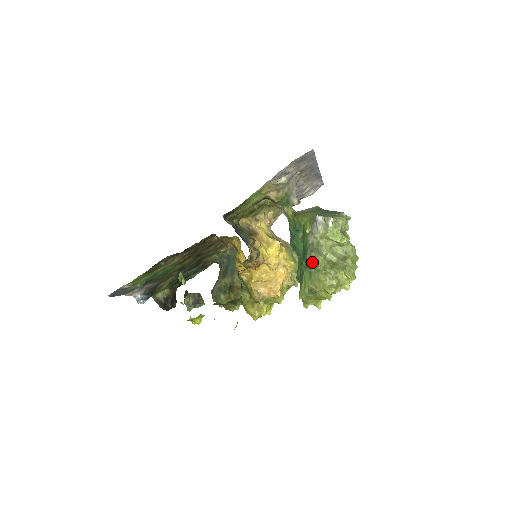
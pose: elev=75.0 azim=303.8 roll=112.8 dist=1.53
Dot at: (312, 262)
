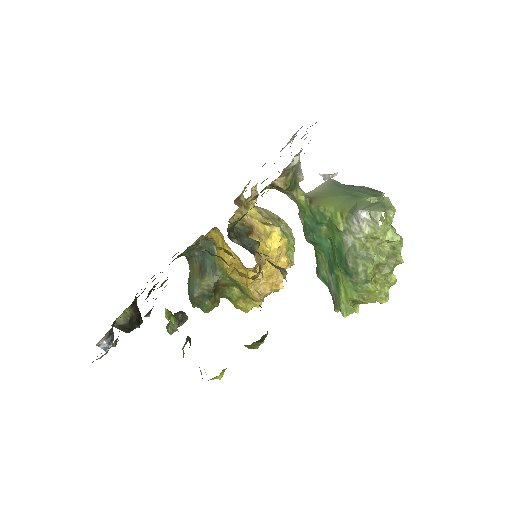
Dot at: (359, 272)
